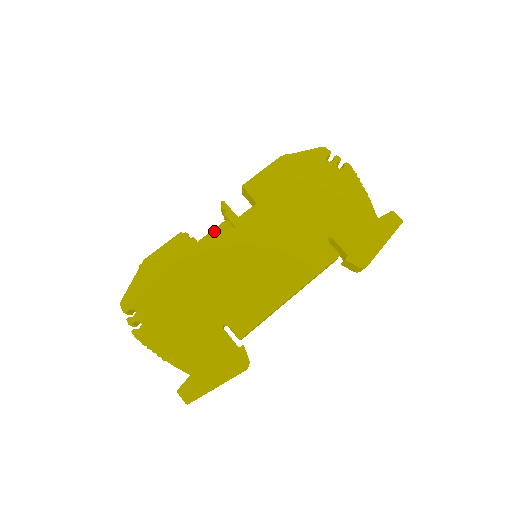
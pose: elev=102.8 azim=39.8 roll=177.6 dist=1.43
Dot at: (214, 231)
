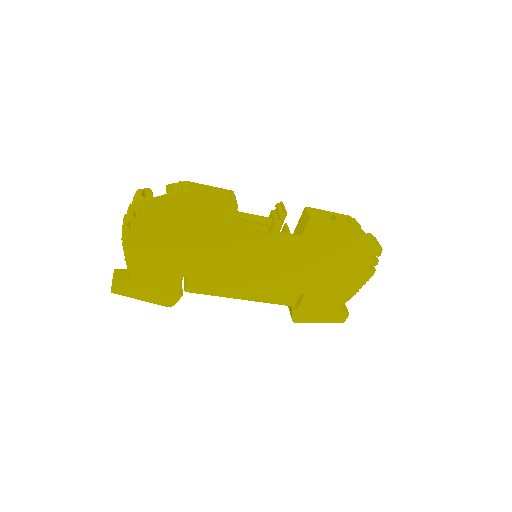
Dot at: (255, 219)
